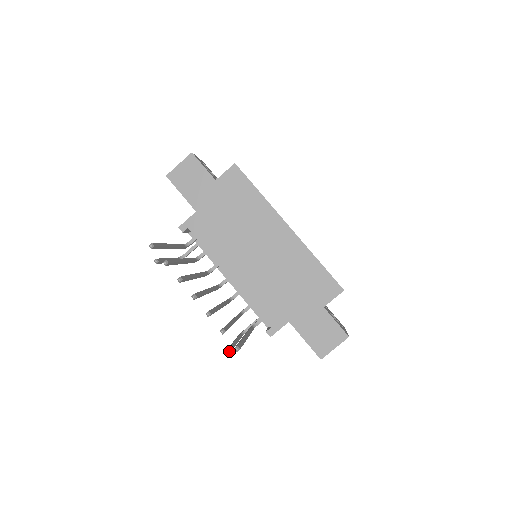
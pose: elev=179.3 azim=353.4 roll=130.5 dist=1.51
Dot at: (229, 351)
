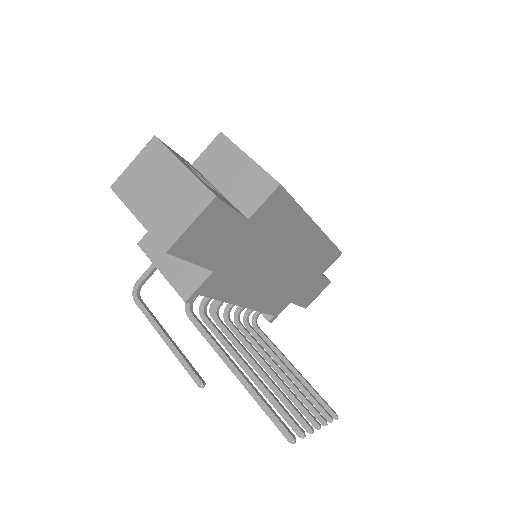
Dot at: occluded
